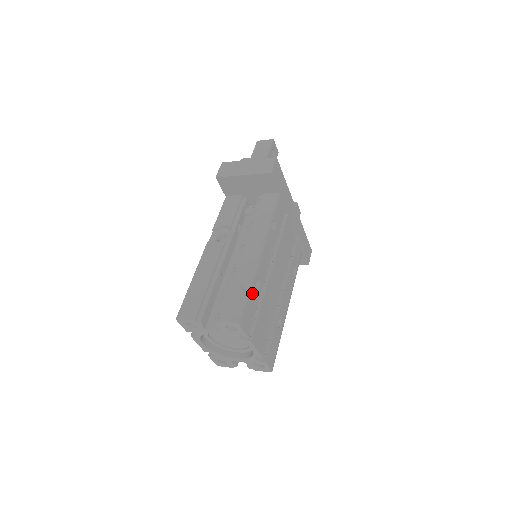
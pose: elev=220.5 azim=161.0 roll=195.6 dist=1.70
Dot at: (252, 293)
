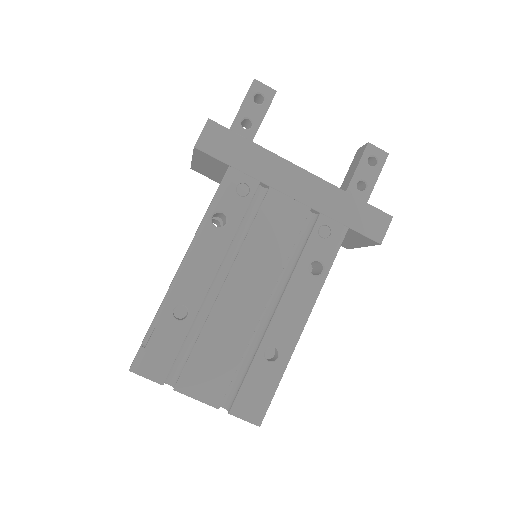
Dot at: (164, 326)
